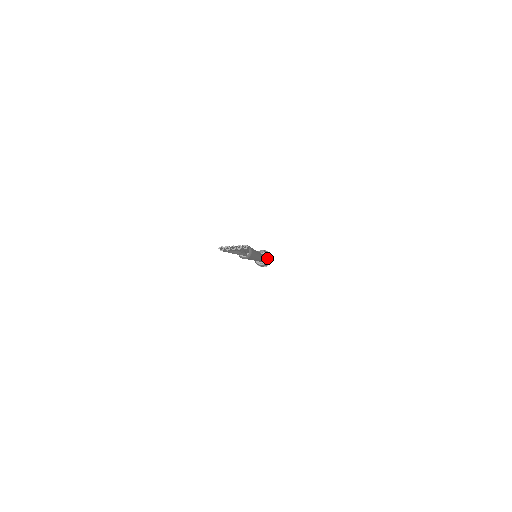
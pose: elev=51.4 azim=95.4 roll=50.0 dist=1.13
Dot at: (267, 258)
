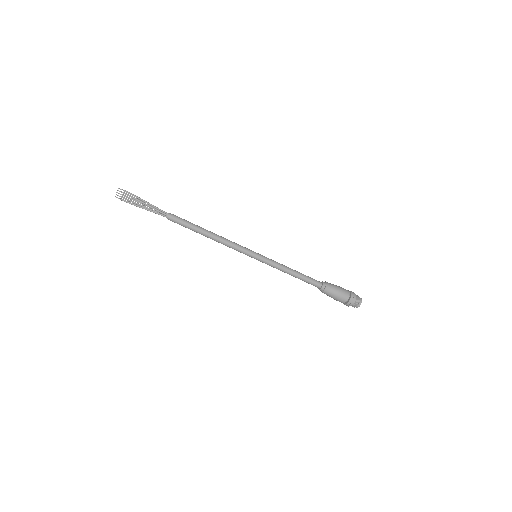
Dot at: (326, 283)
